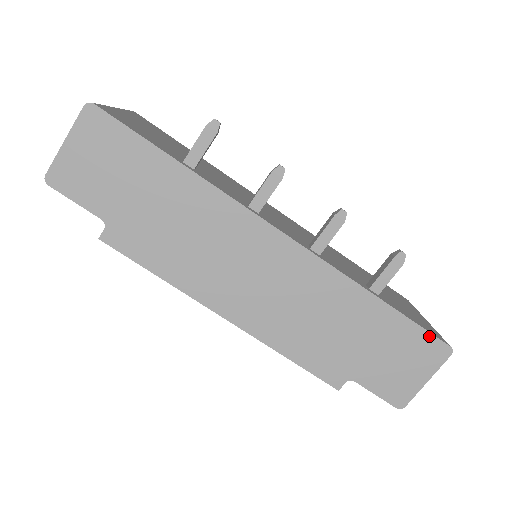
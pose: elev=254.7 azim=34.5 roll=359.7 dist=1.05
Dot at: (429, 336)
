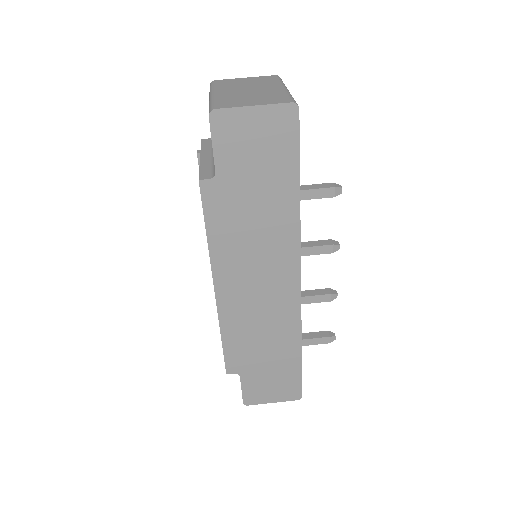
Dot at: (300, 385)
